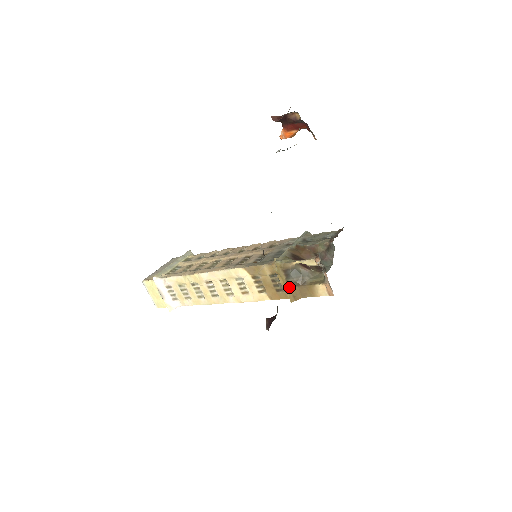
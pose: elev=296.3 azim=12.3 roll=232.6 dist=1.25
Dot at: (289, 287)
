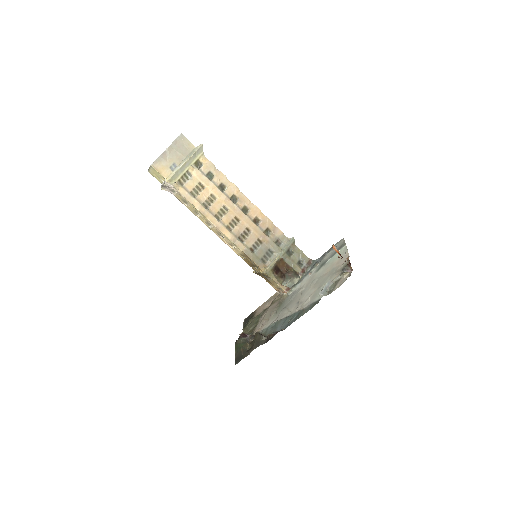
Dot at: (259, 274)
